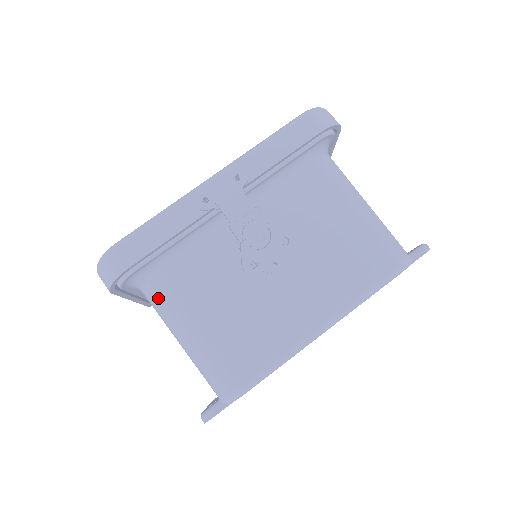
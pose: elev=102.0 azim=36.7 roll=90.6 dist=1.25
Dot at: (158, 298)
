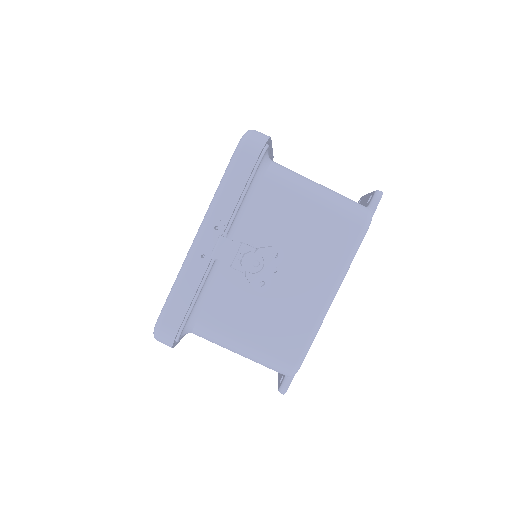
Dot at: (208, 335)
